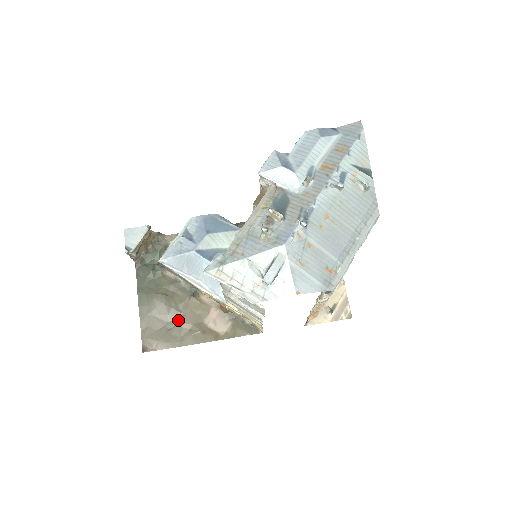
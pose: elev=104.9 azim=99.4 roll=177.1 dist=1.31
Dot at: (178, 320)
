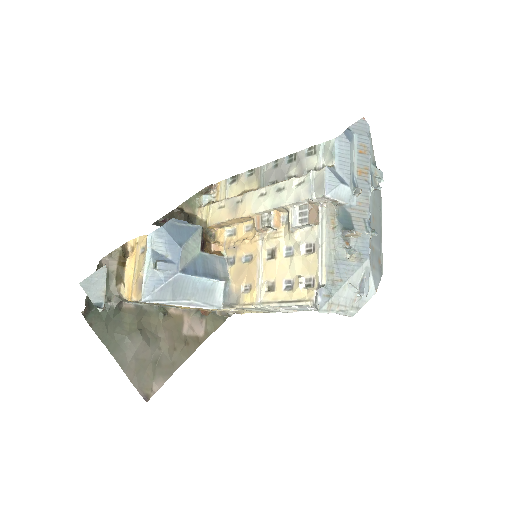
Dot at: (160, 347)
